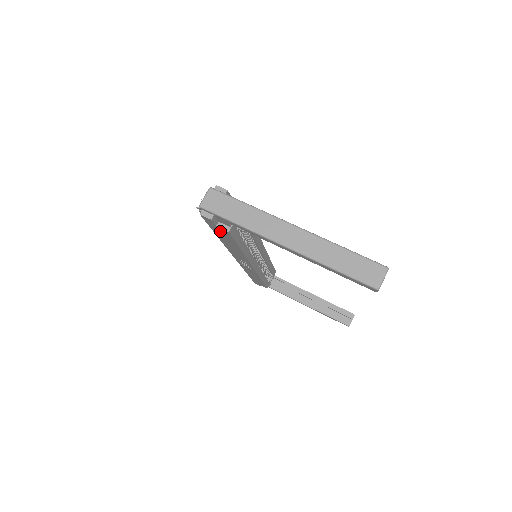
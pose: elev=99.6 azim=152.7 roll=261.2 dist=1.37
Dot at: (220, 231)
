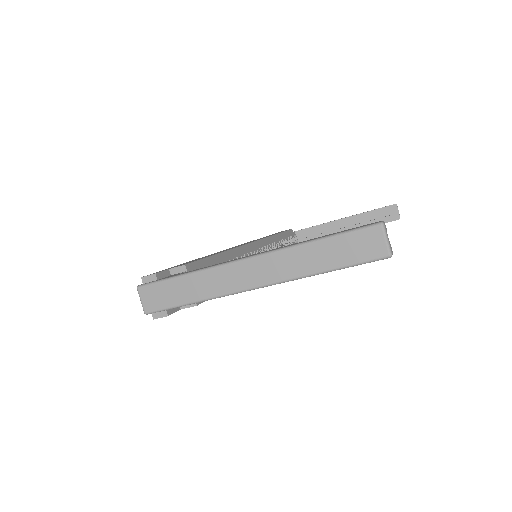
Dot at: occluded
